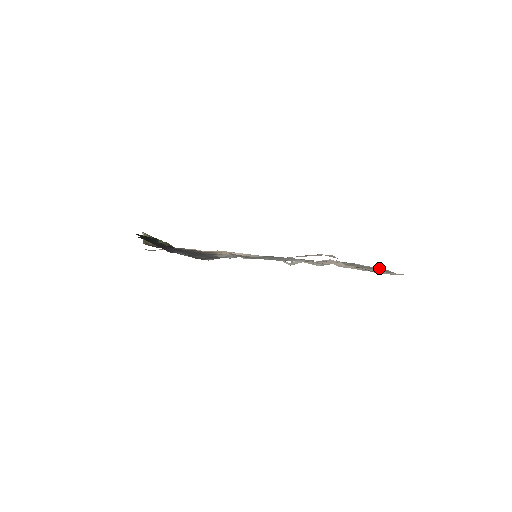
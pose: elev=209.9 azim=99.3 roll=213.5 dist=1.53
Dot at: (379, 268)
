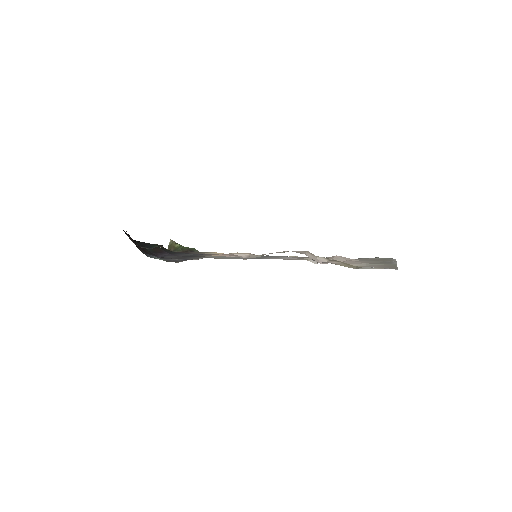
Dot at: occluded
